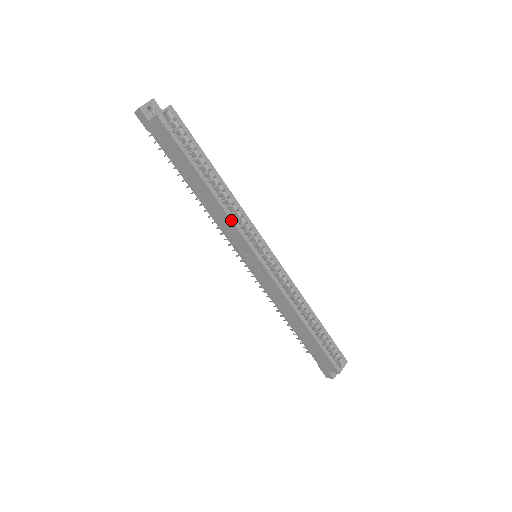
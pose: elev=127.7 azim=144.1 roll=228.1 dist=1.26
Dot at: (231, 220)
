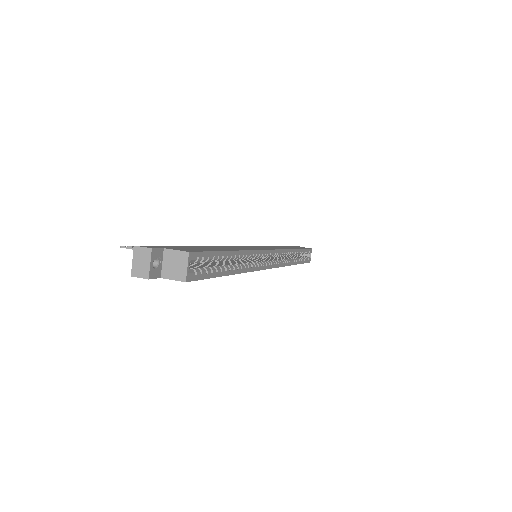
Dot at: occluded
